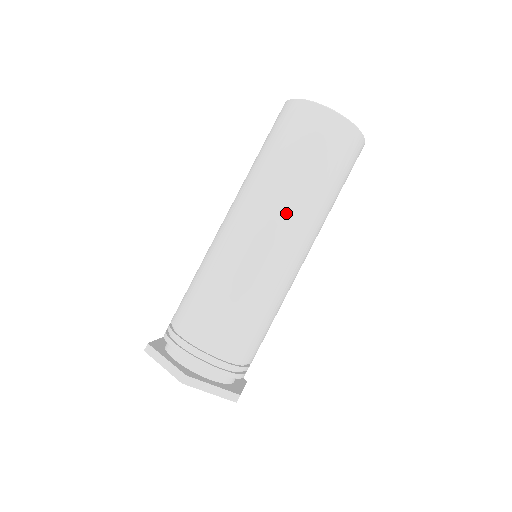
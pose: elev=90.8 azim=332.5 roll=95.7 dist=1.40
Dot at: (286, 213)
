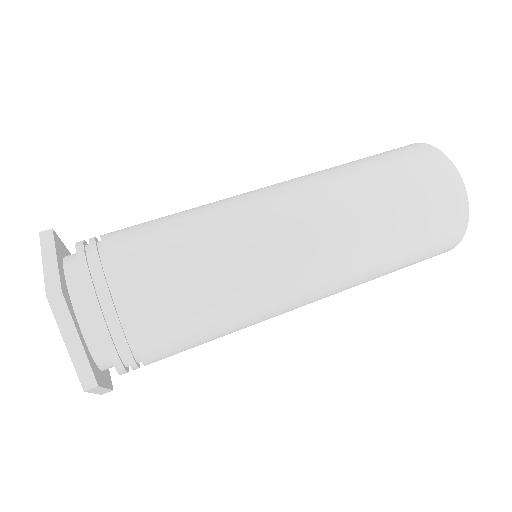
Dot at: (338, 227)
